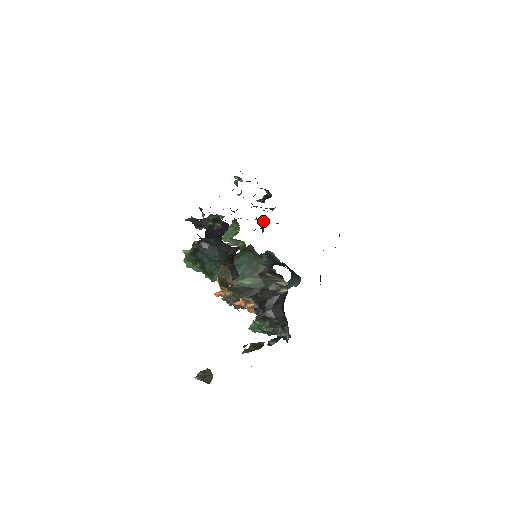
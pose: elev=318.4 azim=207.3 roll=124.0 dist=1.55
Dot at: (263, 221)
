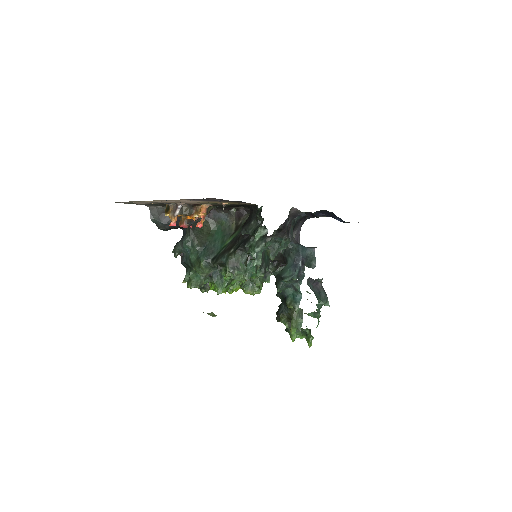
Dot at: occluded
